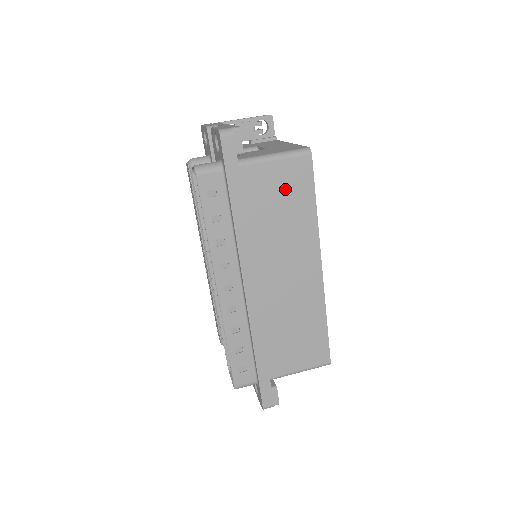
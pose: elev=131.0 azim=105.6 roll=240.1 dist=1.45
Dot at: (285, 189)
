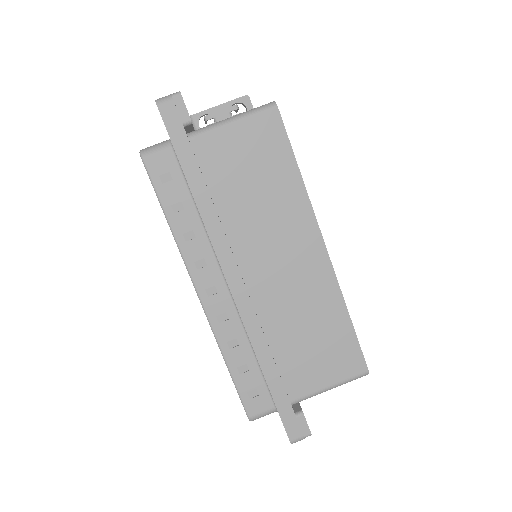
Dot at: (254, 157)
